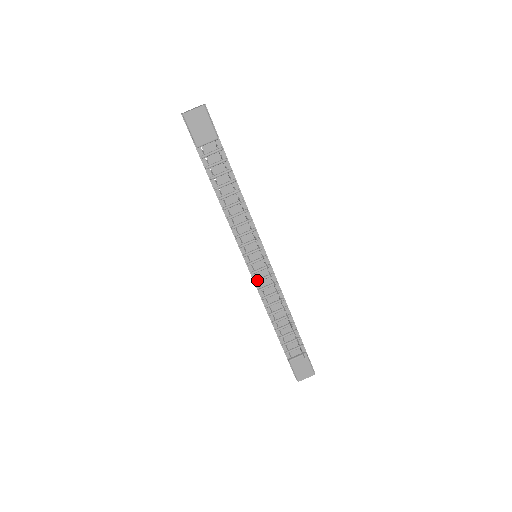
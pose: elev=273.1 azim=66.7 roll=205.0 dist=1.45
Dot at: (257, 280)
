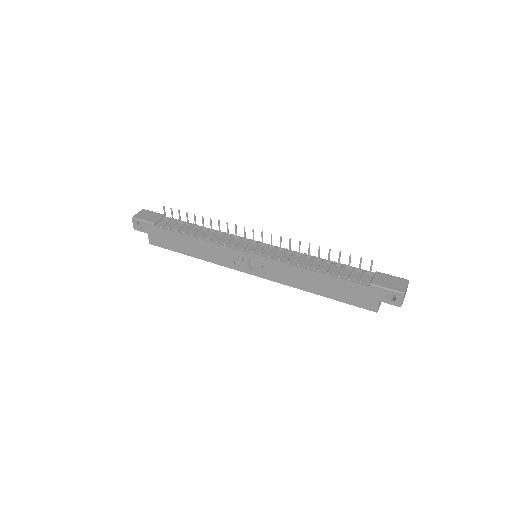
Dot at: (269, 255)
